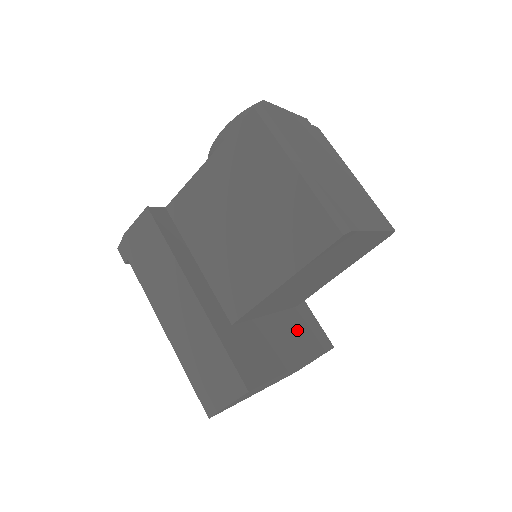
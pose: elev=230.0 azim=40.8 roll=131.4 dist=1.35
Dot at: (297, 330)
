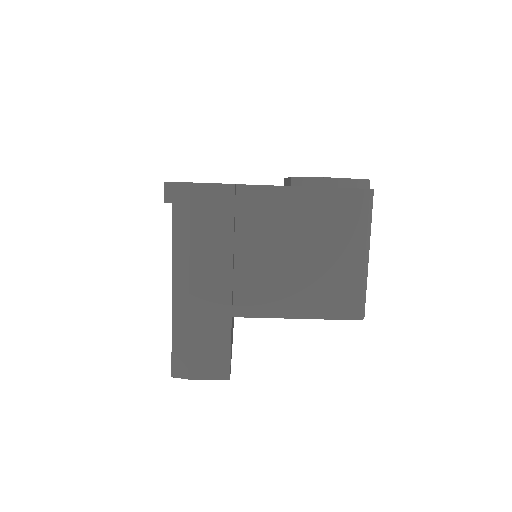
Dot at: occluded
